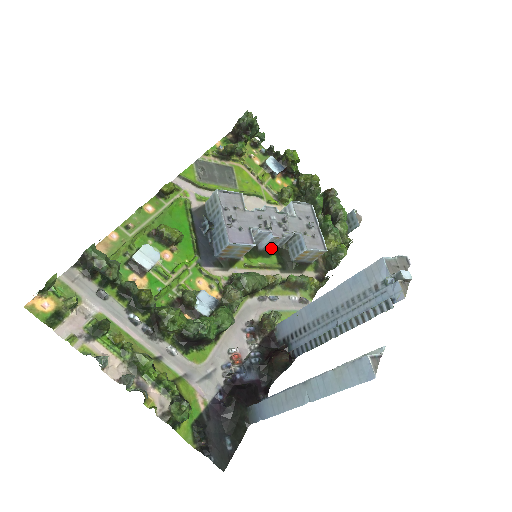
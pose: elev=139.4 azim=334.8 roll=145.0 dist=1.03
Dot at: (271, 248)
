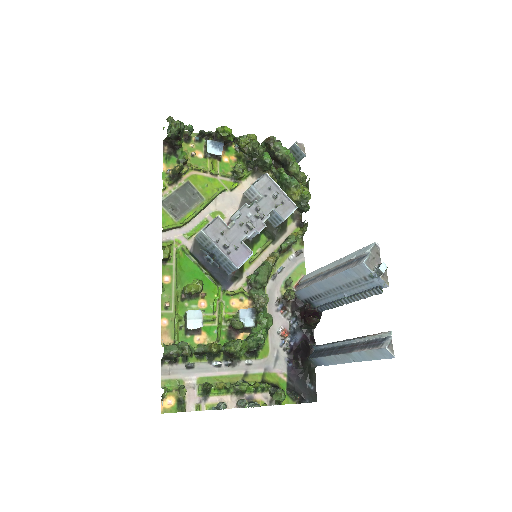
Dot at: occluded
